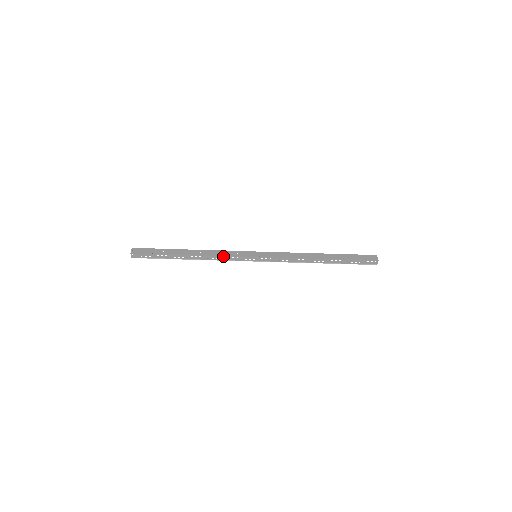
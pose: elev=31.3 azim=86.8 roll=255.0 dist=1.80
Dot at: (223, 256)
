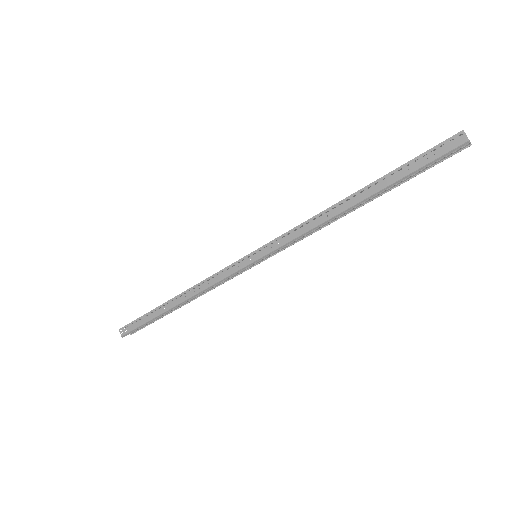
Dot at: (210, 277)
